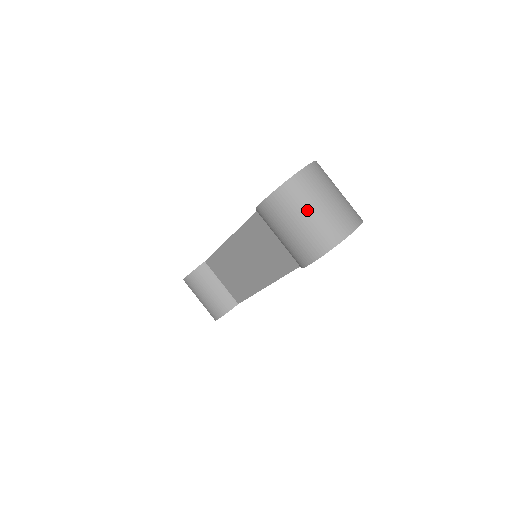
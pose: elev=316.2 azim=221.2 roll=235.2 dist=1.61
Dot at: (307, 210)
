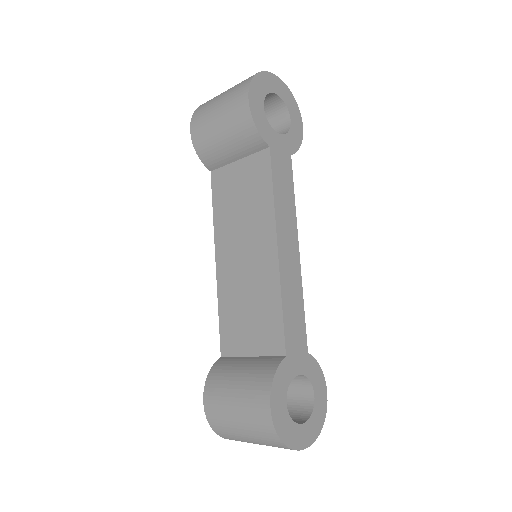
Dot at: (223, 92)
